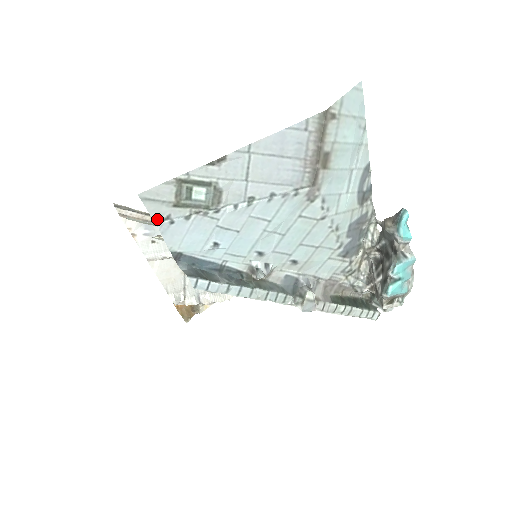
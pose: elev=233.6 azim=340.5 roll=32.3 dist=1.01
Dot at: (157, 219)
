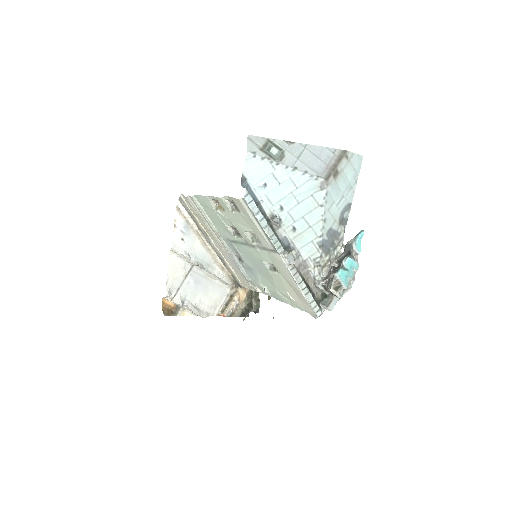
Dot at: (249, 150)
